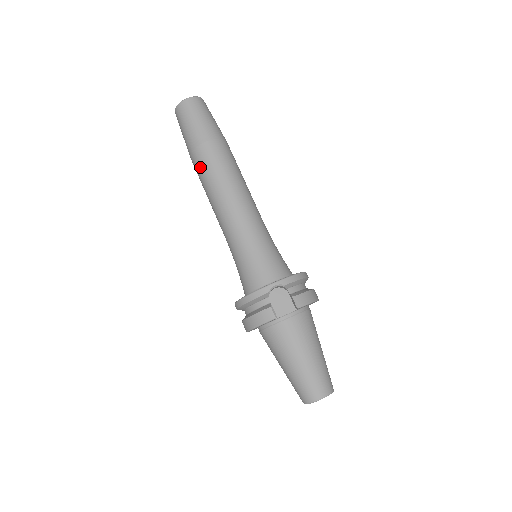
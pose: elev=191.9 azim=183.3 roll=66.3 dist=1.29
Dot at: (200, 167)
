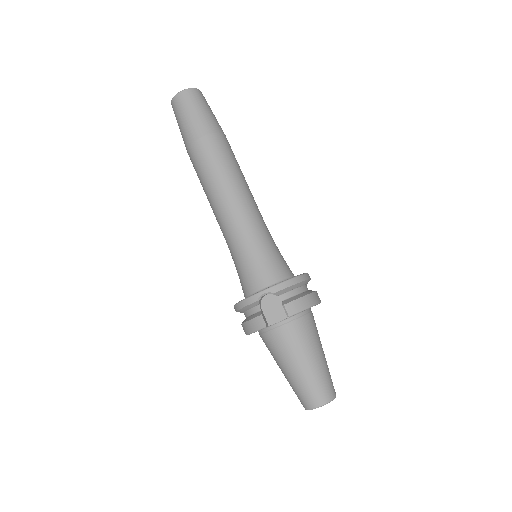
Dot at: (195, 166)
